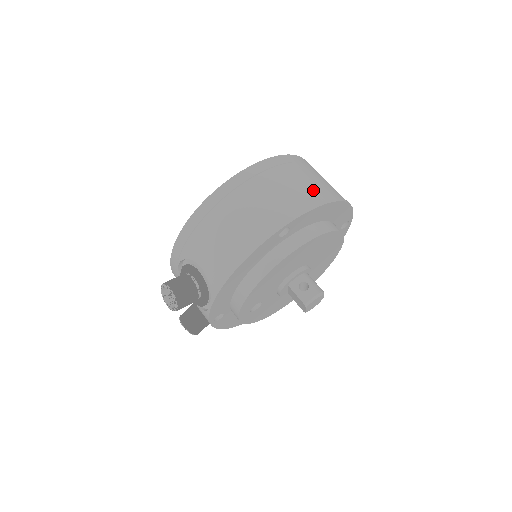
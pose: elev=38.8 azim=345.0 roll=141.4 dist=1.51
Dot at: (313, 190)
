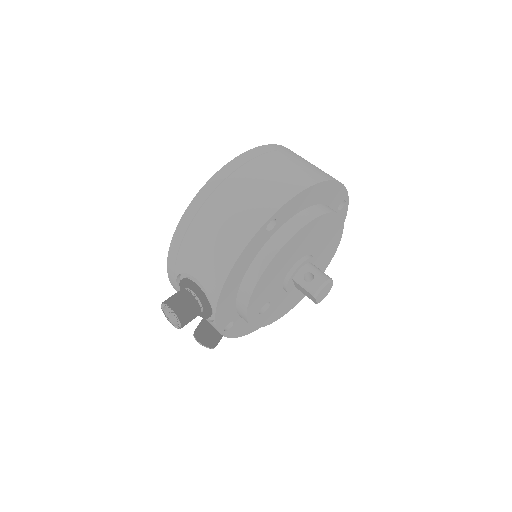
Dot at: (294, 175)
